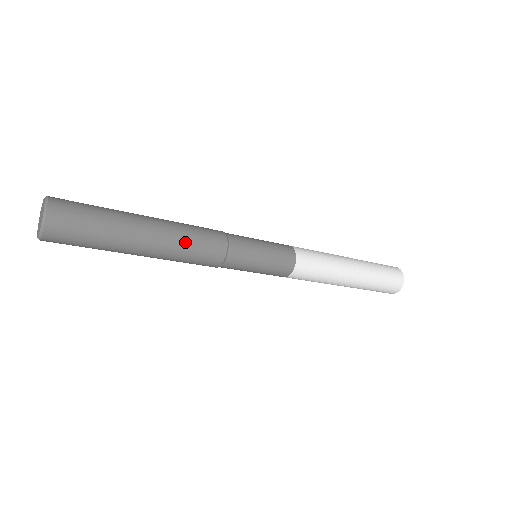
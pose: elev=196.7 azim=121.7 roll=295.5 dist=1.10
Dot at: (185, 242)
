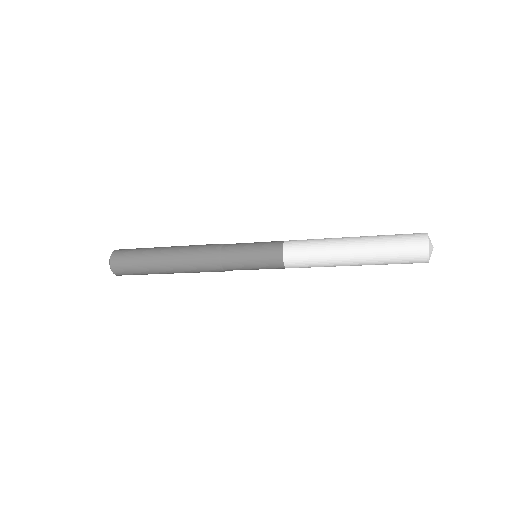
Dot at: (190, 248)
